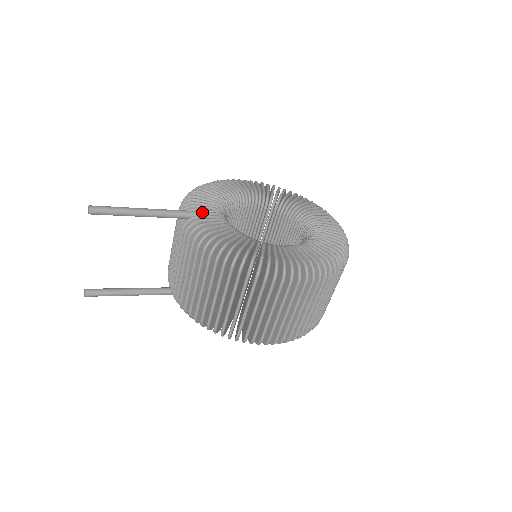
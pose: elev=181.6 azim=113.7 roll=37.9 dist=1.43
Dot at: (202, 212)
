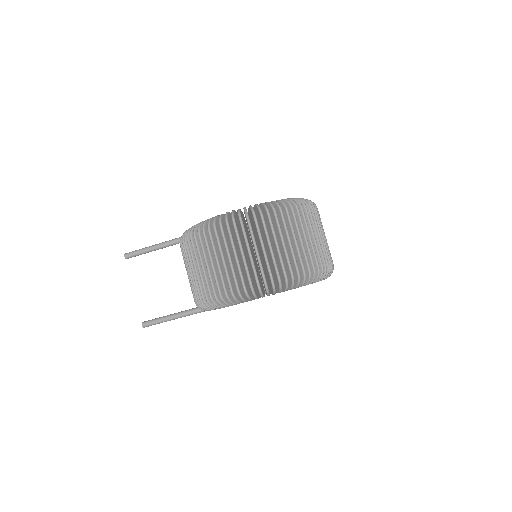
Dot at: occluded
